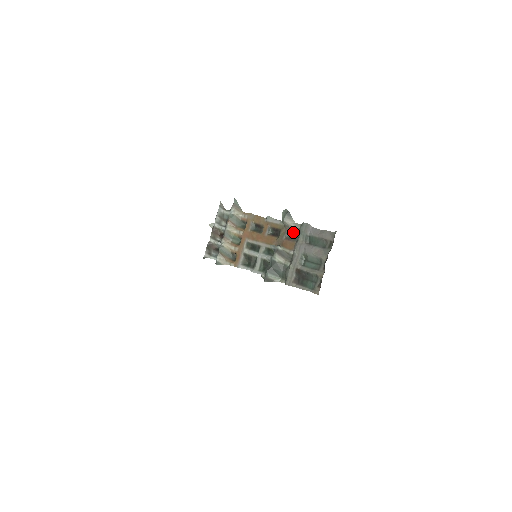
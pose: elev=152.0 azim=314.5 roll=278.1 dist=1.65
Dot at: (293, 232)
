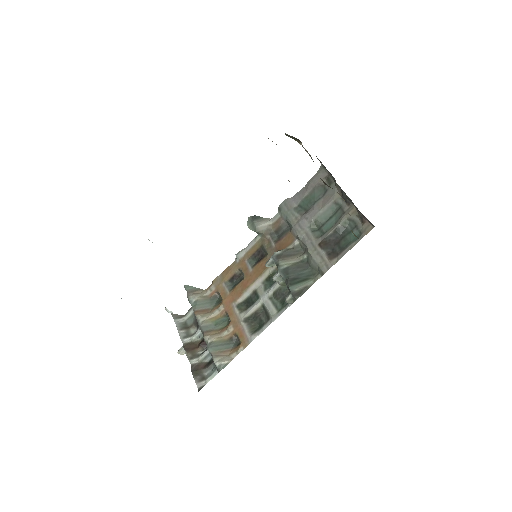
Dot at: (277, 228)
